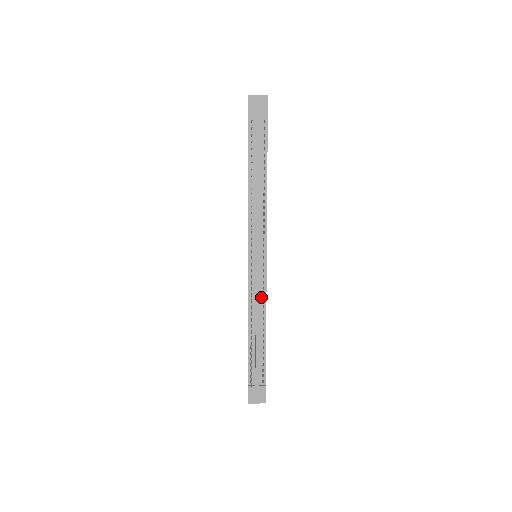
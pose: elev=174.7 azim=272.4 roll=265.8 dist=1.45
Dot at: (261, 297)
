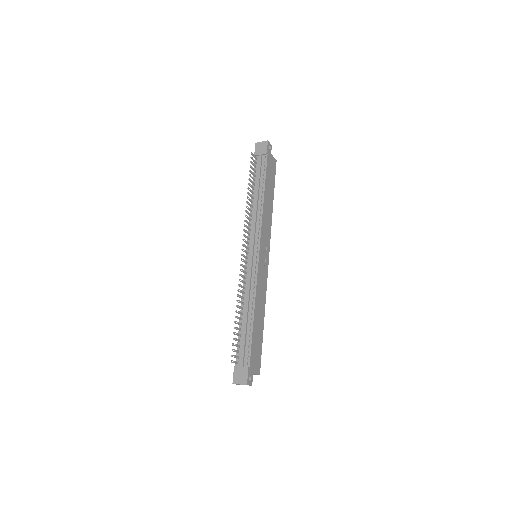
Dot at: (252, 285)
